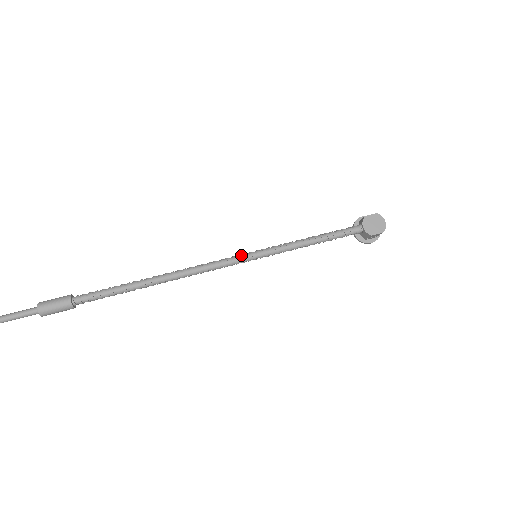
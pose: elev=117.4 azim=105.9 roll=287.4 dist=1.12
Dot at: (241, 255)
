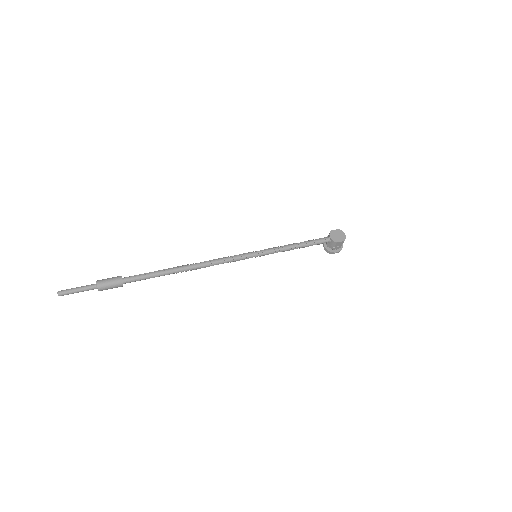
Dot at: (246, 253)
